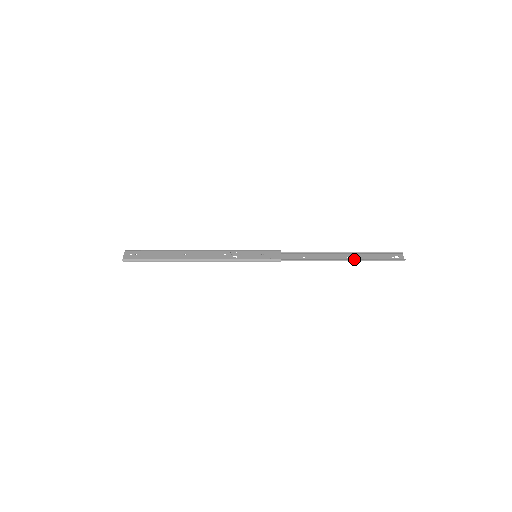
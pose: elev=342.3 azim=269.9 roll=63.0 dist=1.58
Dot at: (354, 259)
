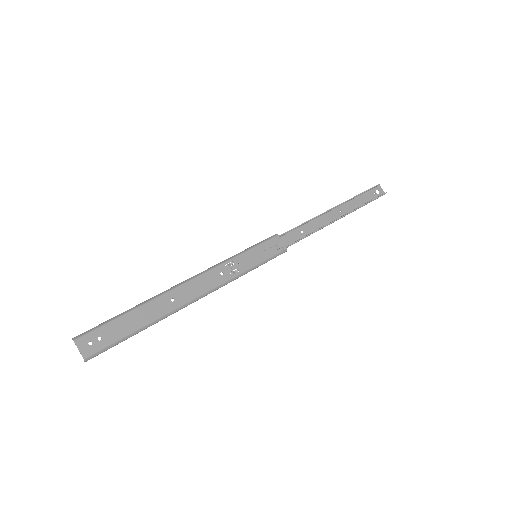
Dot at: (349, 213)
